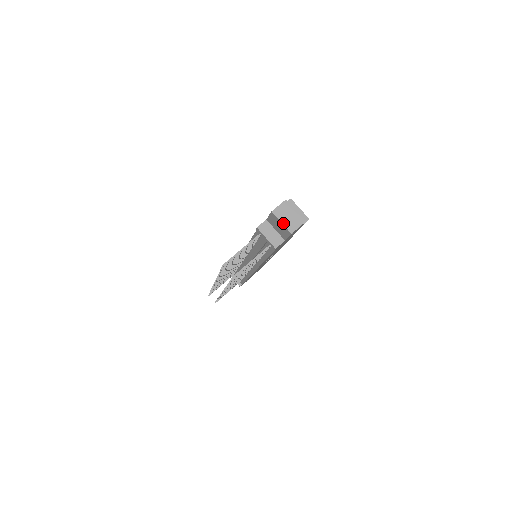
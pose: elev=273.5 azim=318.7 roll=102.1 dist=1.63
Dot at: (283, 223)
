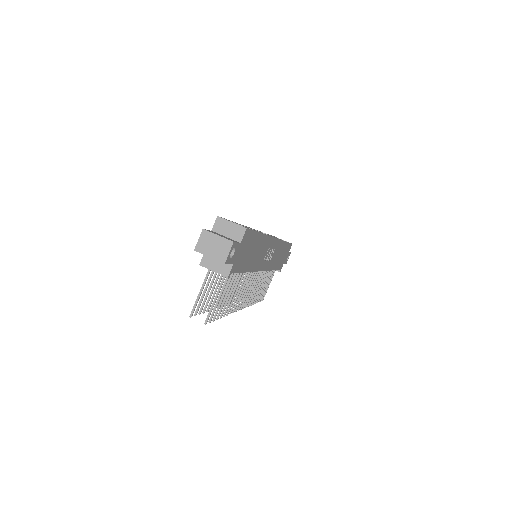
Dot at: (211, 257)
